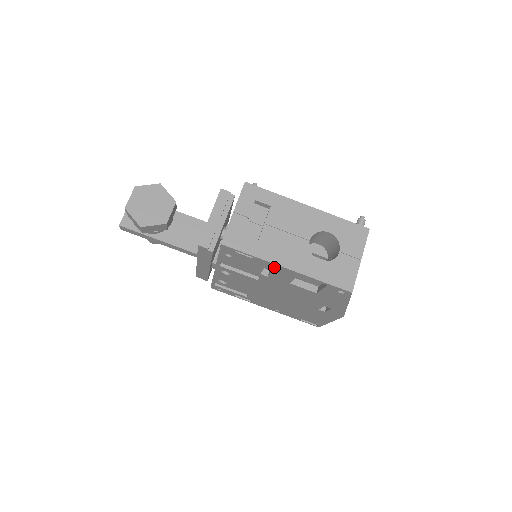
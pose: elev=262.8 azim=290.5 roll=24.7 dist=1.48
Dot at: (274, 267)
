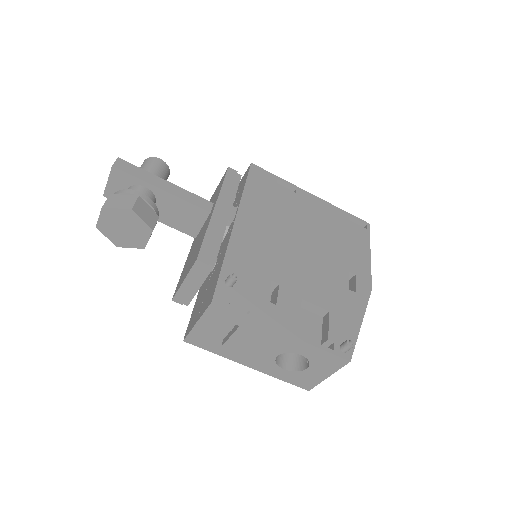
Dot at: occluded
